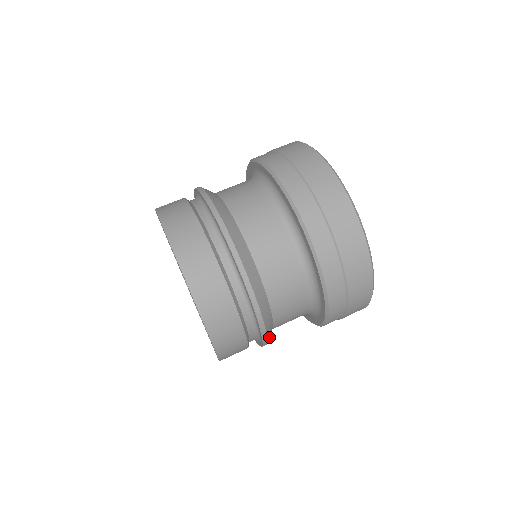
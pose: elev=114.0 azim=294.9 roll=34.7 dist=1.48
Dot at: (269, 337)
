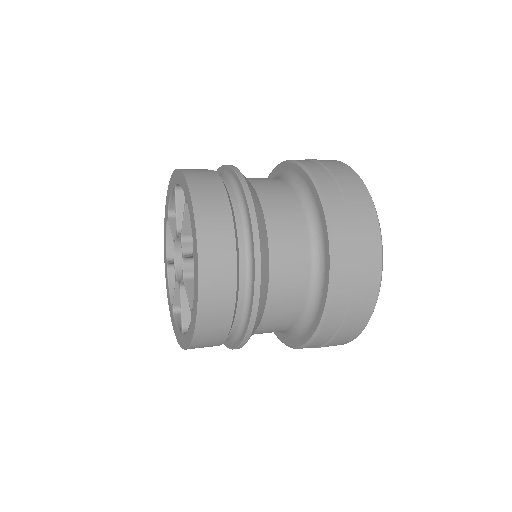
Dot at: (251, 335)
